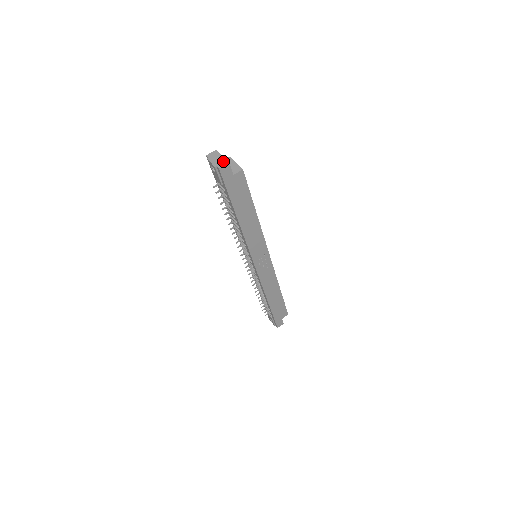
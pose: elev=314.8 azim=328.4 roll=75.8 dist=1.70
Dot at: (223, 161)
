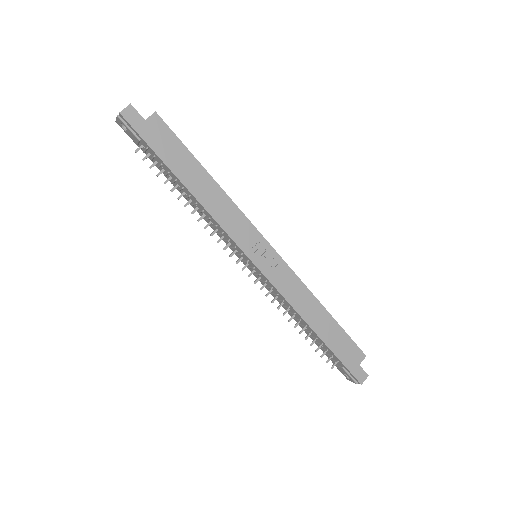
Dot at: (126, 108)
